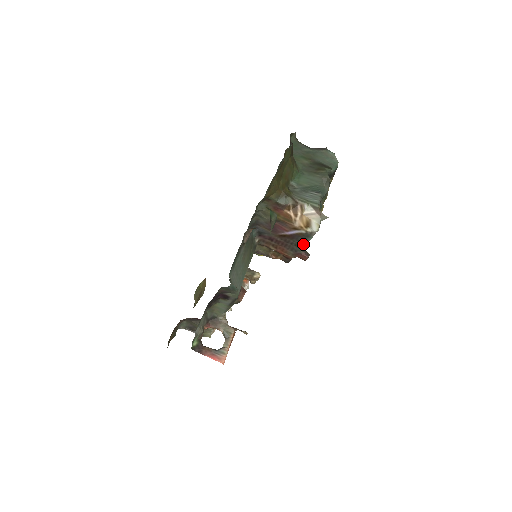
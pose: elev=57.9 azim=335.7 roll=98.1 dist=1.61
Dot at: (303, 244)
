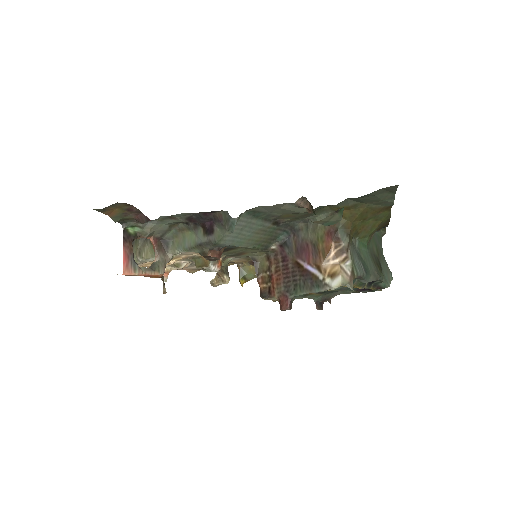
Dot at: (303, 290)
